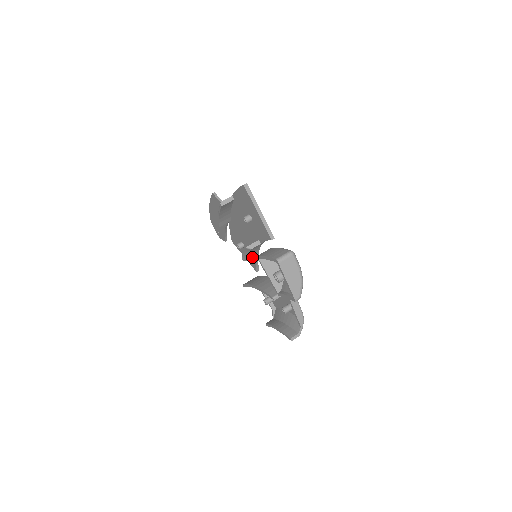
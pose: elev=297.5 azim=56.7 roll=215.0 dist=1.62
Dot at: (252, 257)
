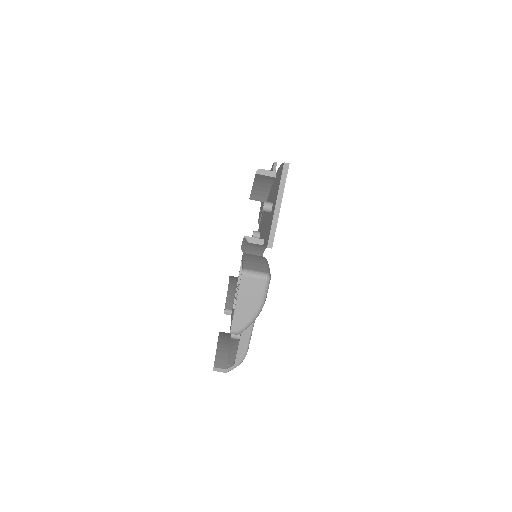
Dot at: (253, 254)
